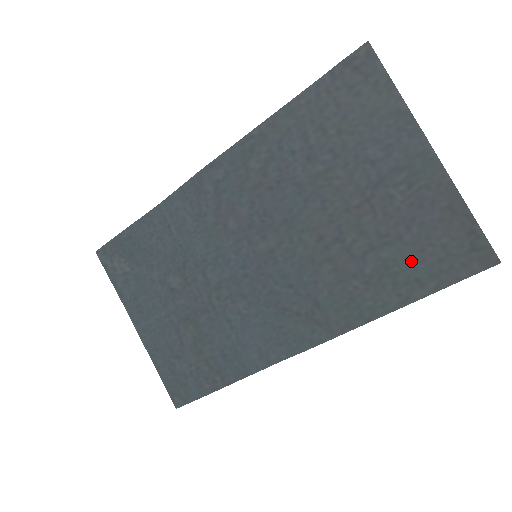
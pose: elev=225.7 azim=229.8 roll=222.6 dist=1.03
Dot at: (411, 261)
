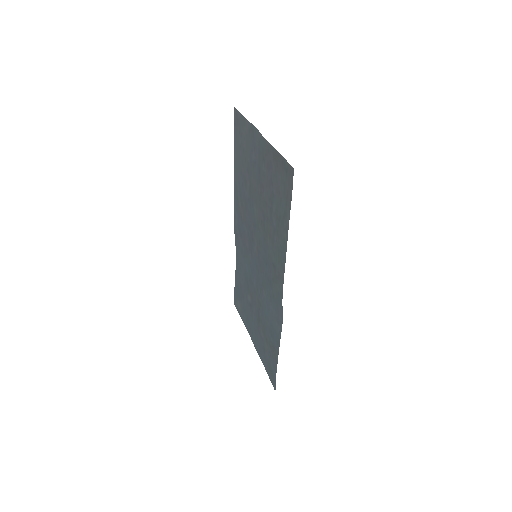
Dot at: (280, 203)
